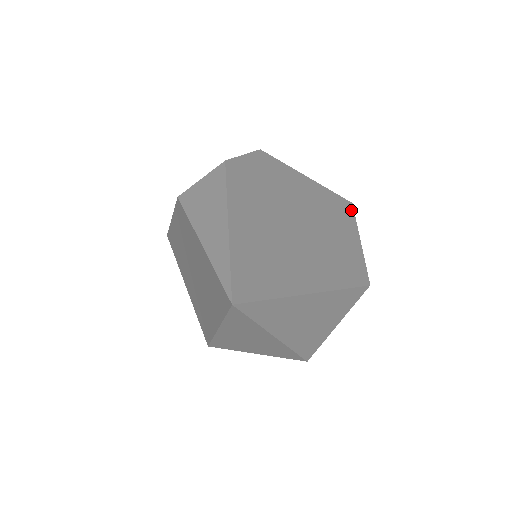
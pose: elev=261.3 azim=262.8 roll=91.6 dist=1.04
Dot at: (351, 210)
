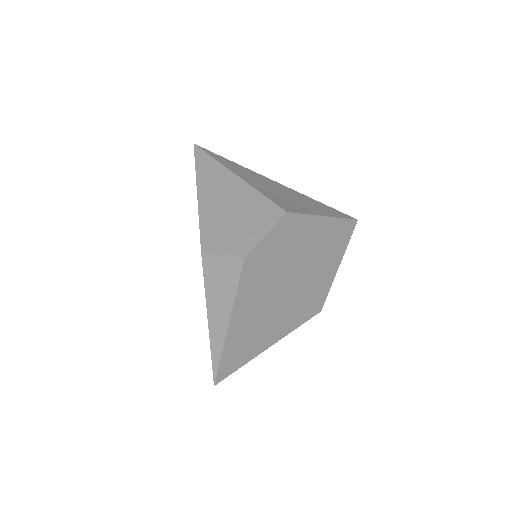
Dot at: (351, 232)
